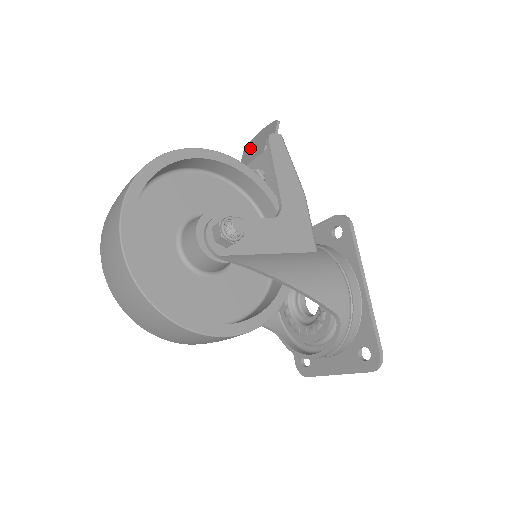
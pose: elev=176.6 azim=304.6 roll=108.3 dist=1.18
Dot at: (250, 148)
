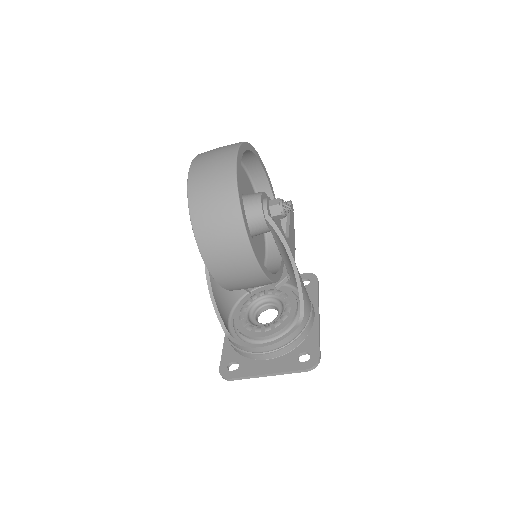
Dot at: occluded
